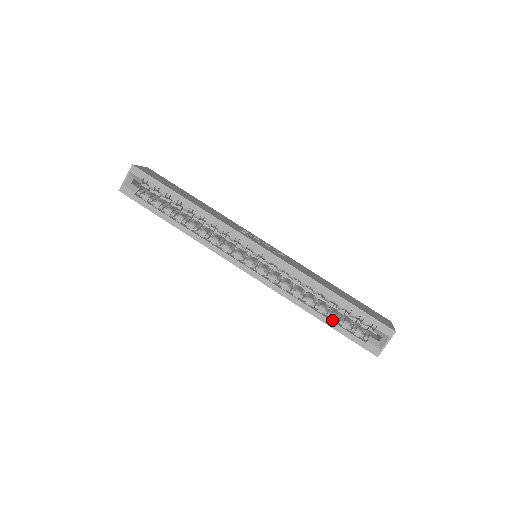
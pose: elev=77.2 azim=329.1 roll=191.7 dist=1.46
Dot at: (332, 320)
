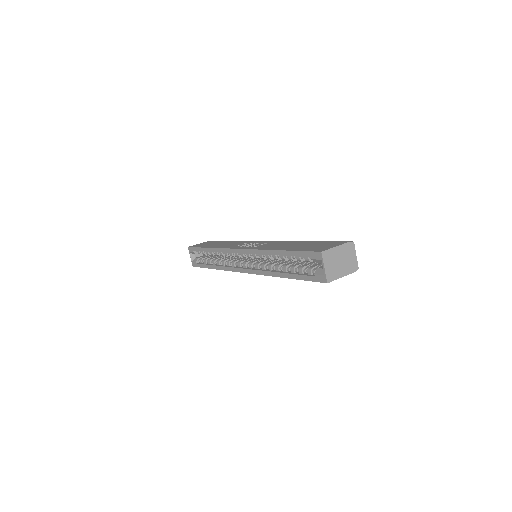
Dot at: (293, 273)
